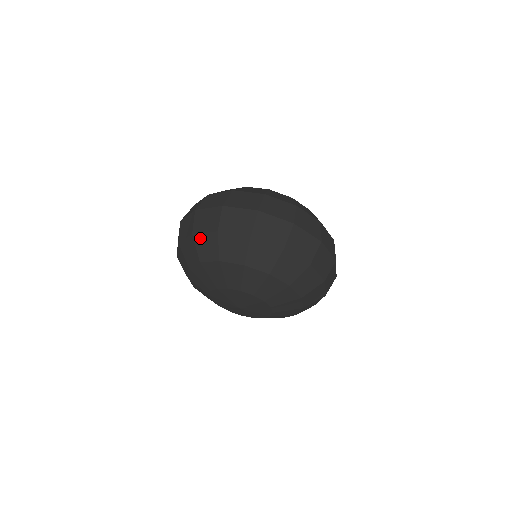
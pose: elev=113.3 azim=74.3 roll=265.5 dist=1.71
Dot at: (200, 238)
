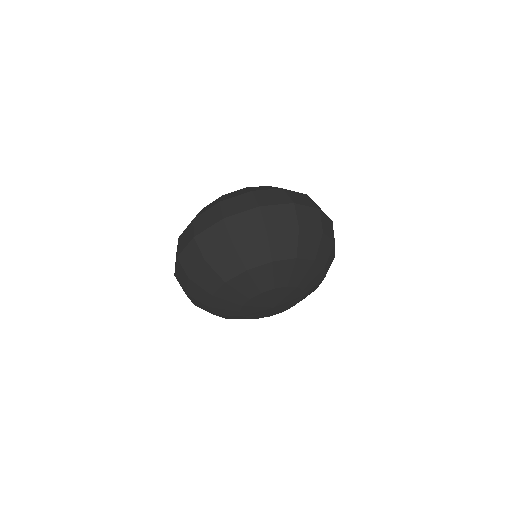
Dot at: (216, 259)
